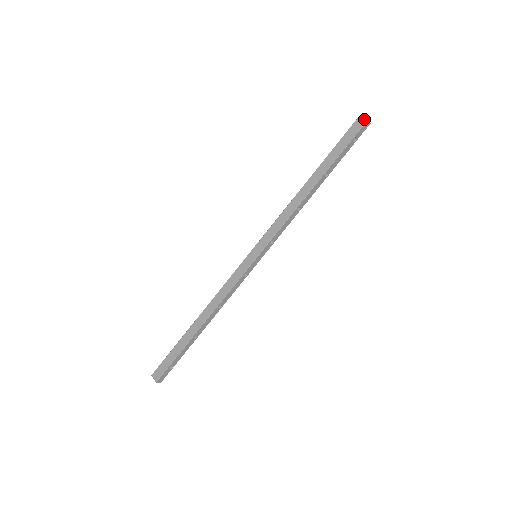
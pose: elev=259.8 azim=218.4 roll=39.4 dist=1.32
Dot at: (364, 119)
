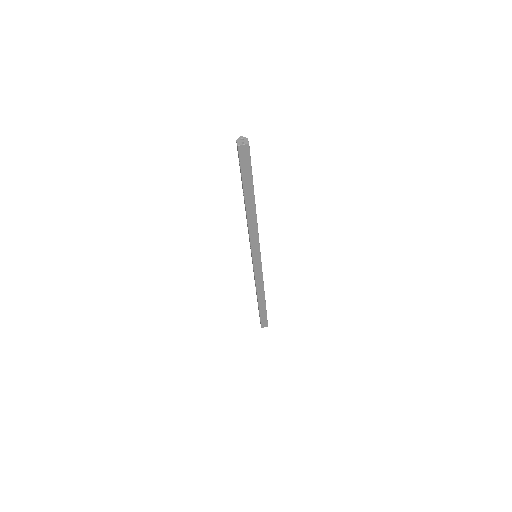
Dot at: (245, 146)
